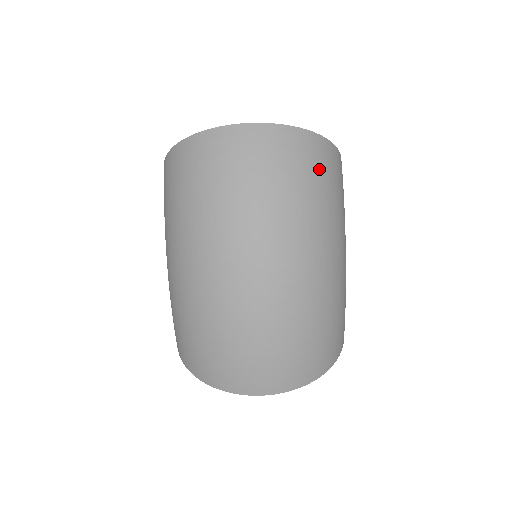
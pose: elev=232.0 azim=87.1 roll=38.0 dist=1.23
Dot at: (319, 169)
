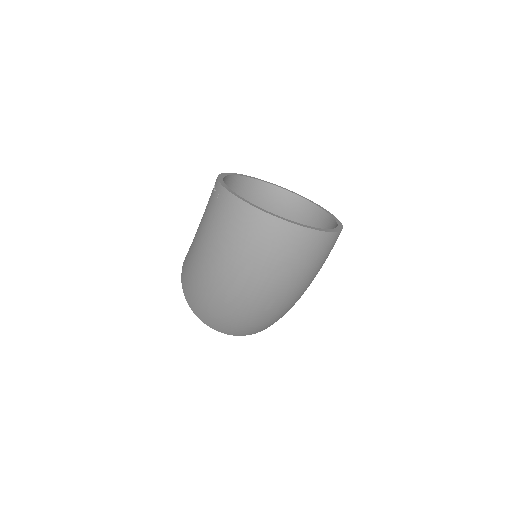
Dot at: (321, 255)
